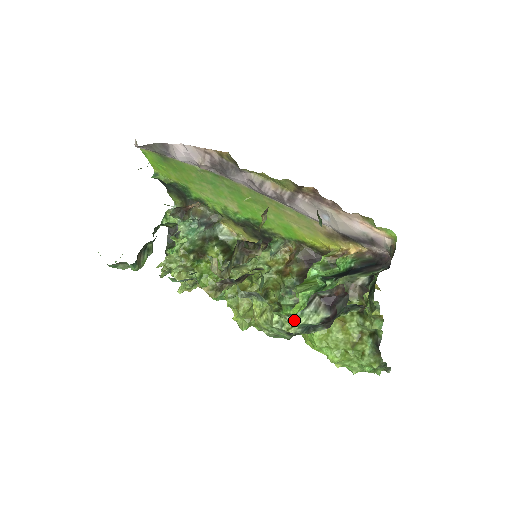
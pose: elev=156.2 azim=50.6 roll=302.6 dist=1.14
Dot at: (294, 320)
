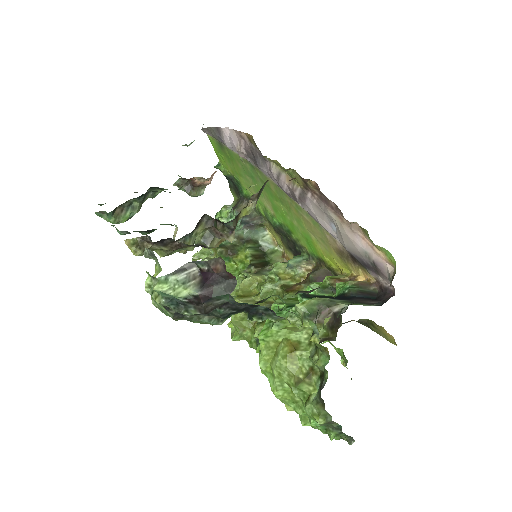
Dot at: (156, 284)
